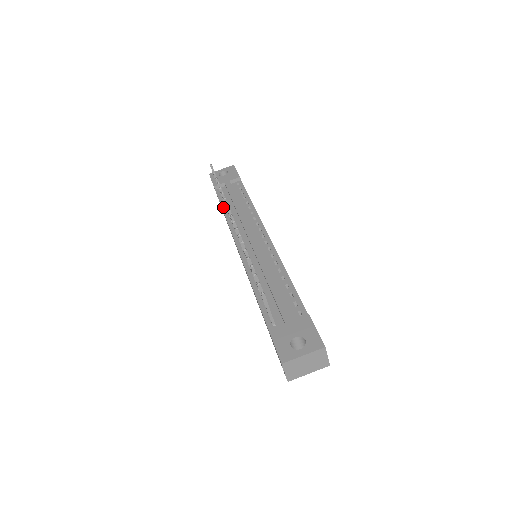
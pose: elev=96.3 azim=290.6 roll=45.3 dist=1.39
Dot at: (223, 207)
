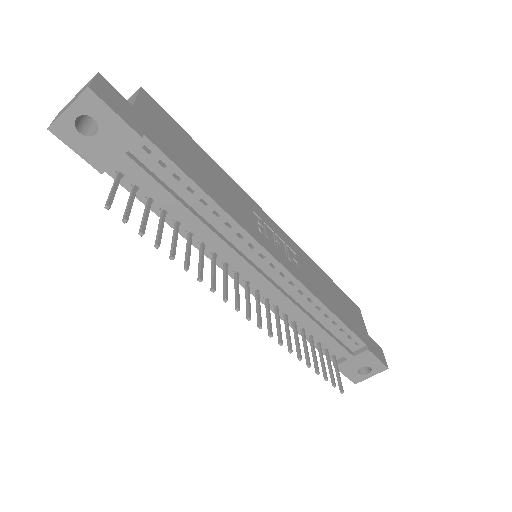
Dot at: occluded
